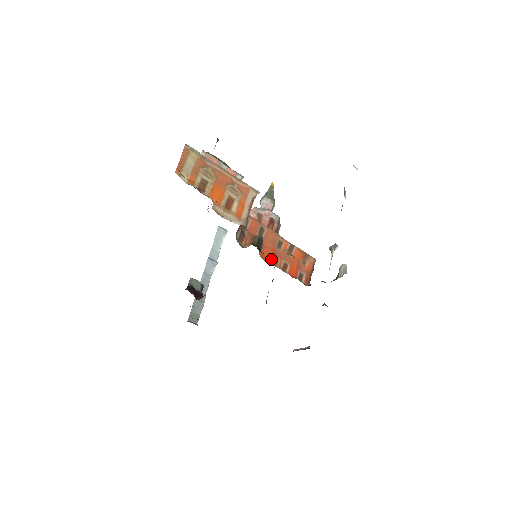
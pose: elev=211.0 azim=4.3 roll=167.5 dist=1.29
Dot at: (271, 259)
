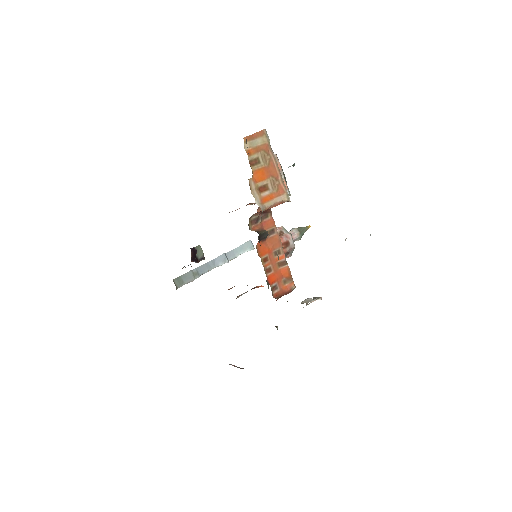
Dot at: (263, 255)
